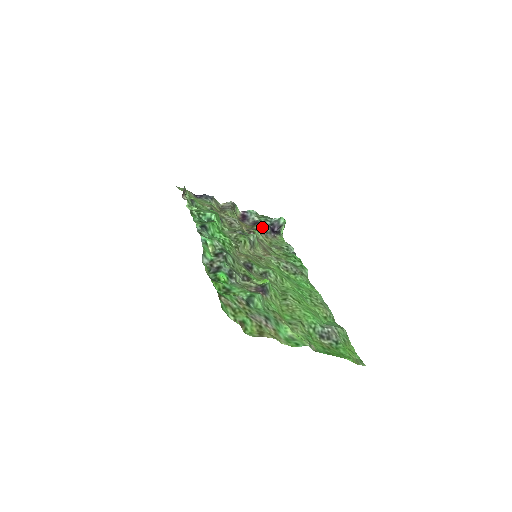
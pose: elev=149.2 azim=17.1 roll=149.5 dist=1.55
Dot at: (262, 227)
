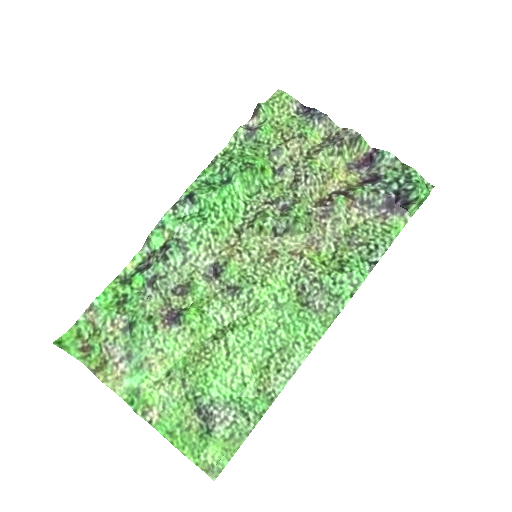
Dot at: (367, 194)
